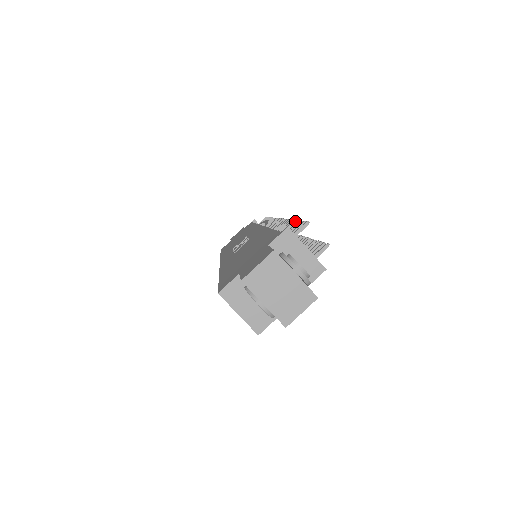
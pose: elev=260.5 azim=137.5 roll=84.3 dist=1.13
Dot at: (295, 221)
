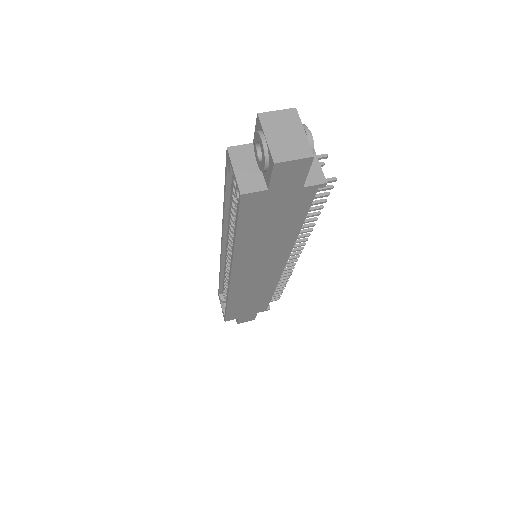
Dot at: occluded
